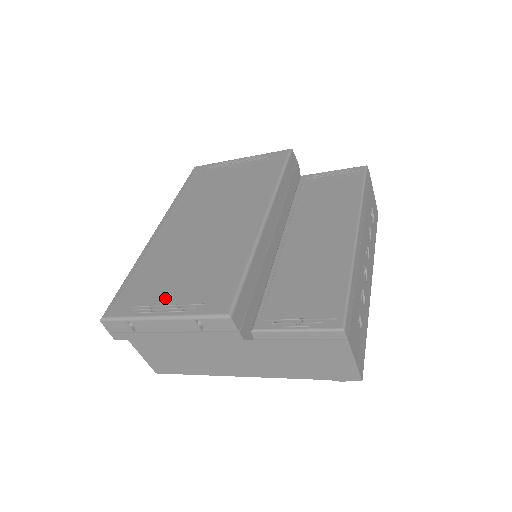
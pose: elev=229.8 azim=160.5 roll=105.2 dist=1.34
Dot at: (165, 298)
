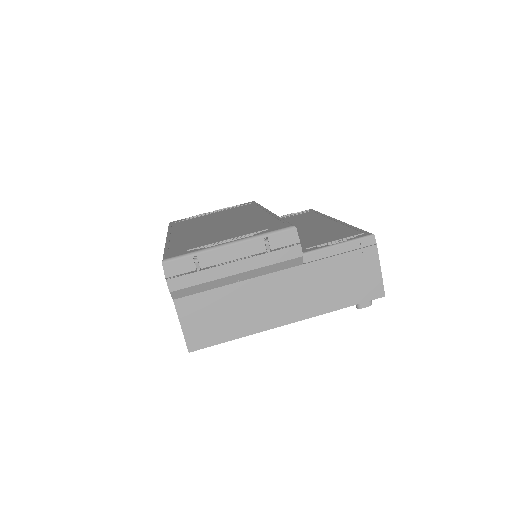
Dot at: (222, 240)
